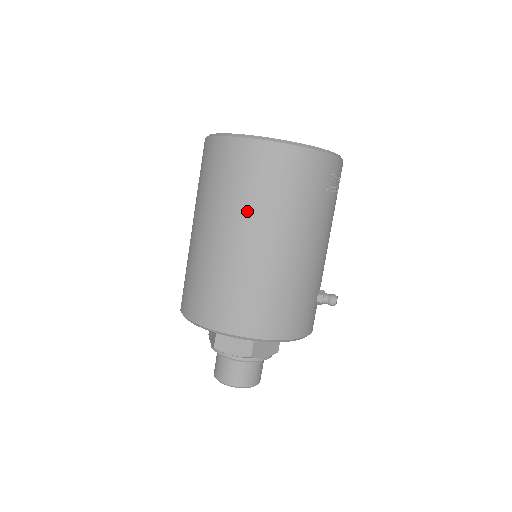
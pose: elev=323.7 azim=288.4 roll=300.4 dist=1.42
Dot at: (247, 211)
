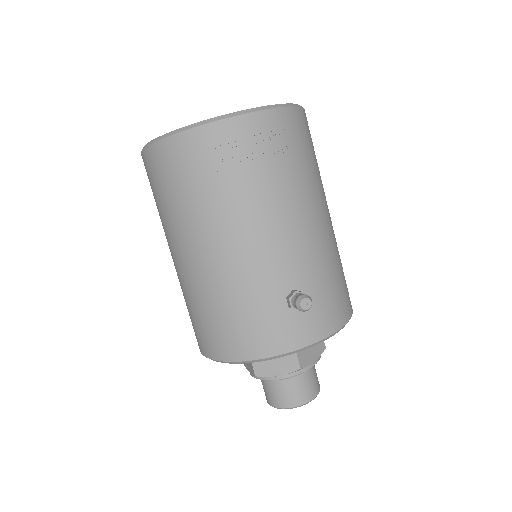
Dot at: (164, 227)
